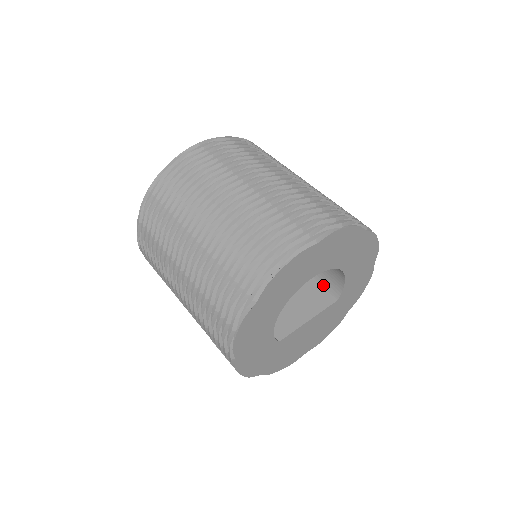
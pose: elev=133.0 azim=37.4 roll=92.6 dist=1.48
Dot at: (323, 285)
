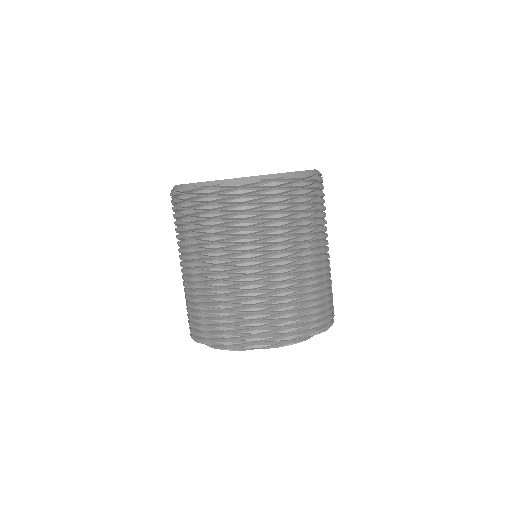
Dot at: occluded
